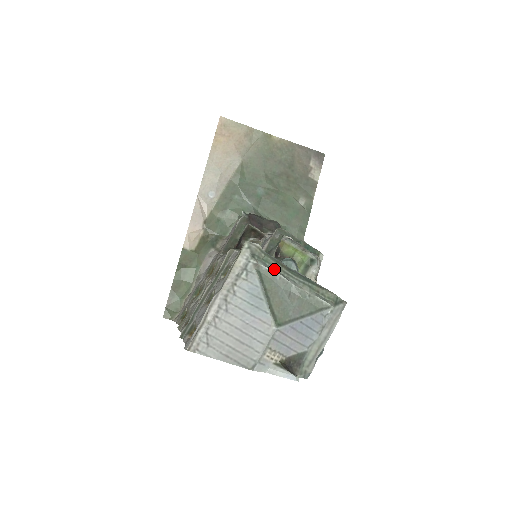
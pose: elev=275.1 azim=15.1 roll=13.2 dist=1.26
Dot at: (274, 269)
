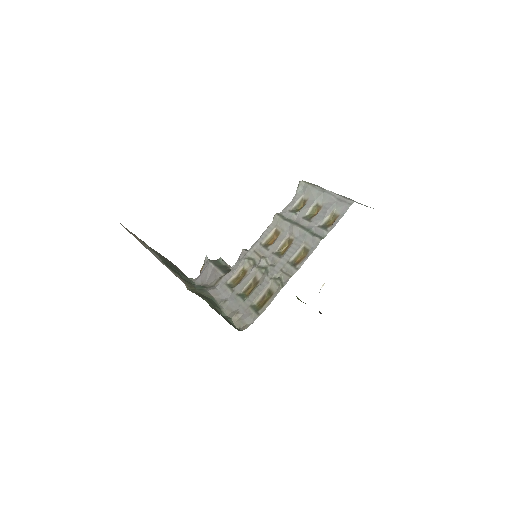
Dot at: occluded
